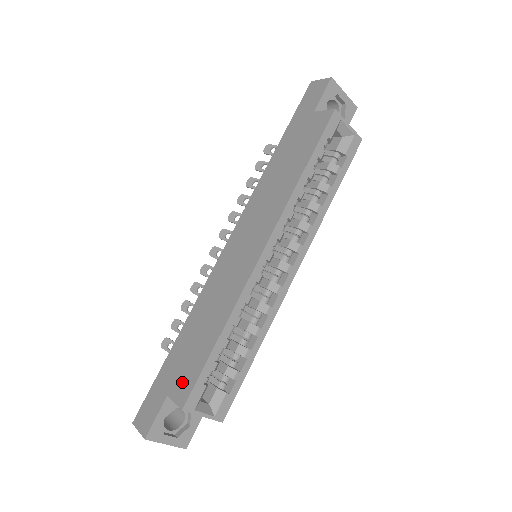
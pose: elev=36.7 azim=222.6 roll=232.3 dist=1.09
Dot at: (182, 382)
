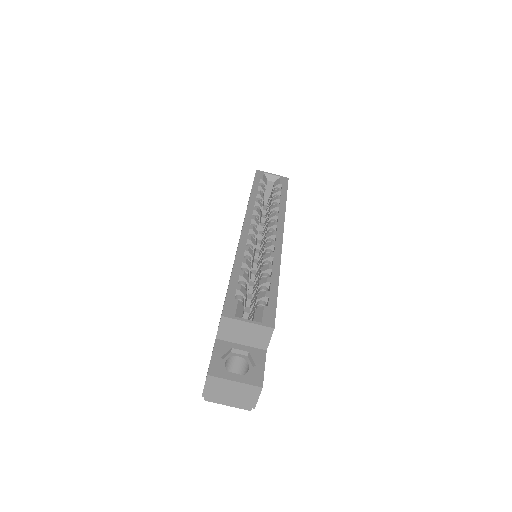
Dot at: occluded
